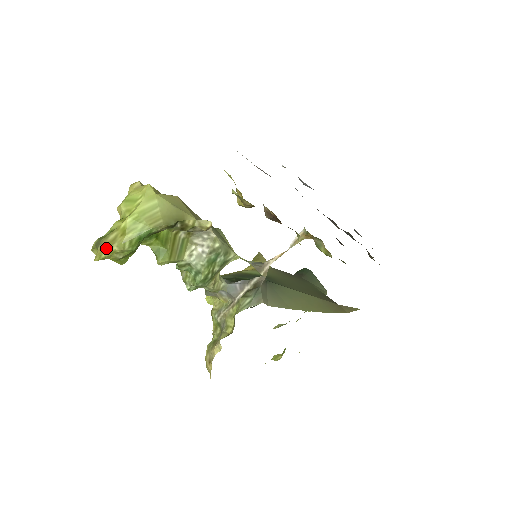
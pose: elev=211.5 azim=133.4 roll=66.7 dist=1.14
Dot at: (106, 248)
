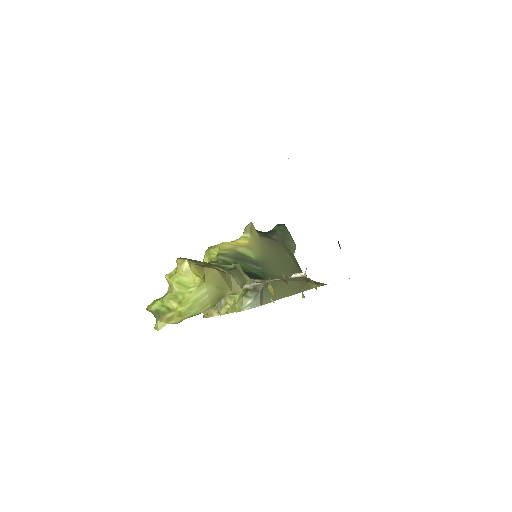
Dot at: (165, 322)
